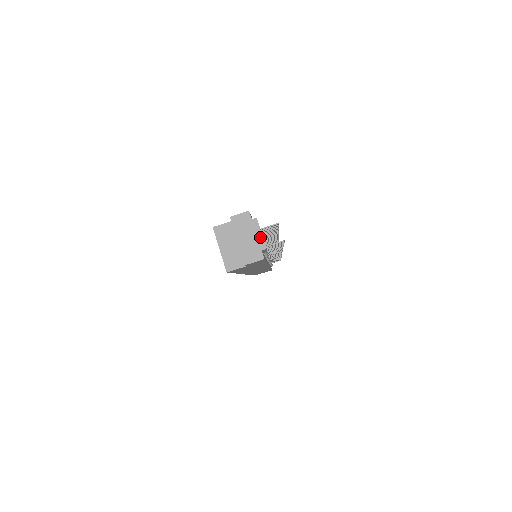
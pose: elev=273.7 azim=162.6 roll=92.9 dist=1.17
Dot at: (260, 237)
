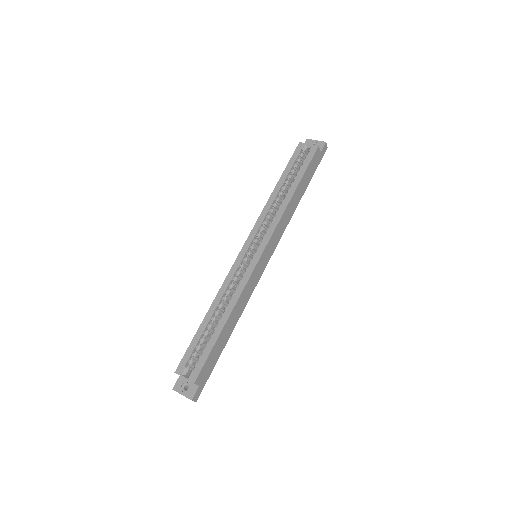
Dot at: occluded
